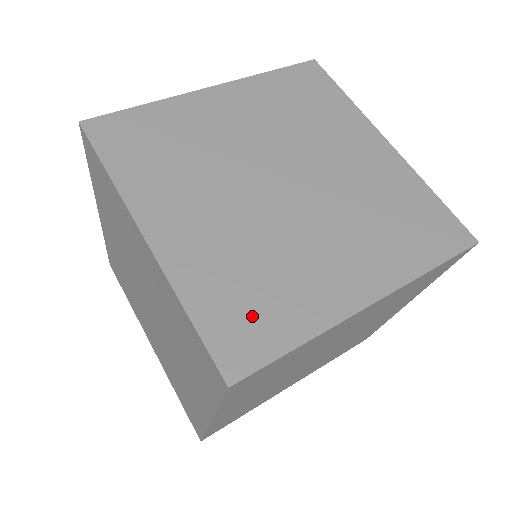
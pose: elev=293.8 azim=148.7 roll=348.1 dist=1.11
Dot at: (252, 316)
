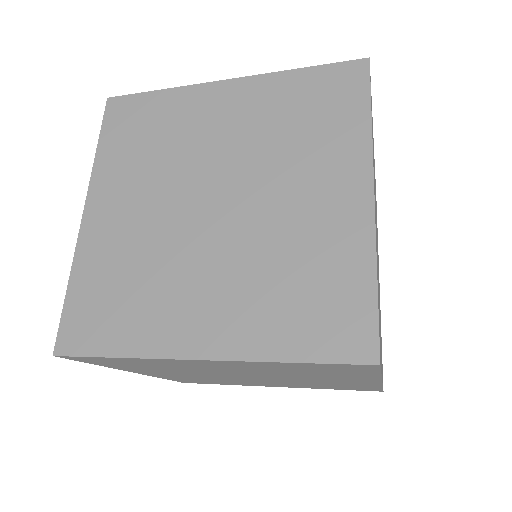
Dot at: (103, 313)
